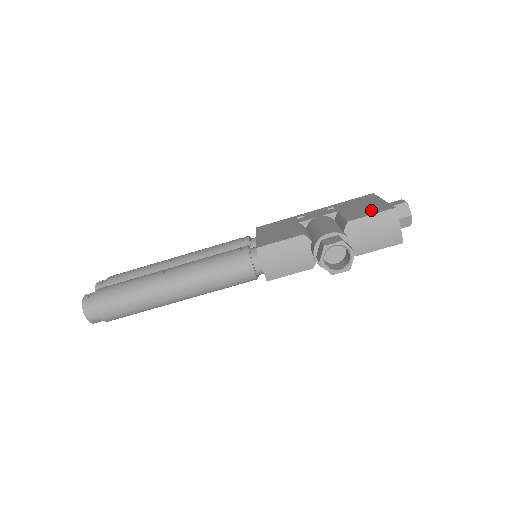
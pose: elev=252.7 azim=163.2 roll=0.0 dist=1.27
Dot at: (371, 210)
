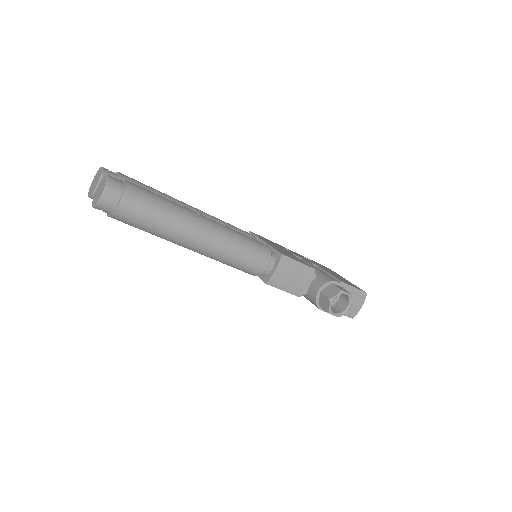
Dot at: (349, 283)
